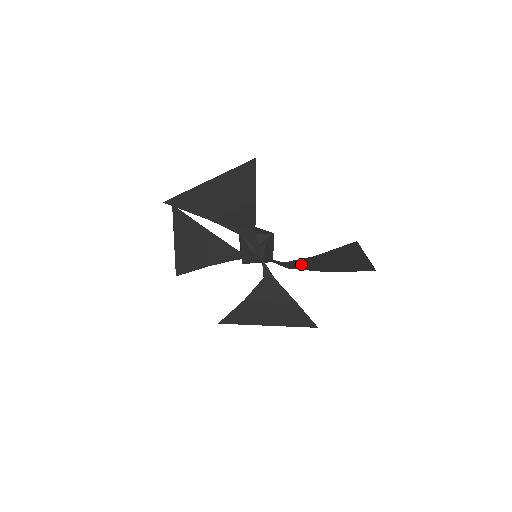
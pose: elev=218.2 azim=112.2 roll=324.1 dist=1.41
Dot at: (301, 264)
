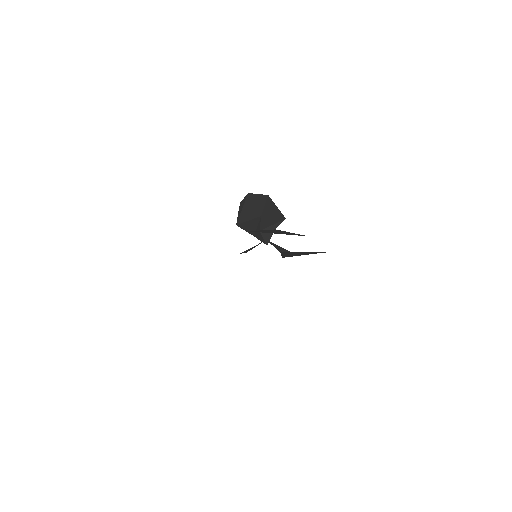
Dot at: occluded
